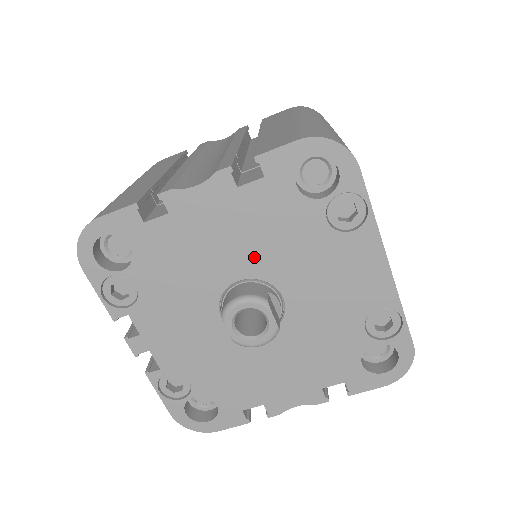
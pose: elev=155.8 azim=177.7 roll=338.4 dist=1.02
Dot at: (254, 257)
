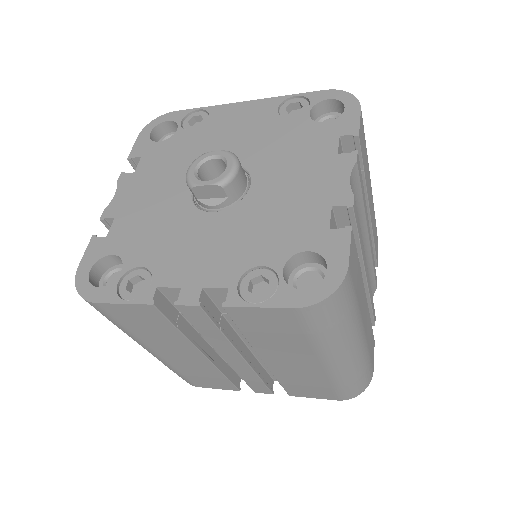
Dot at: (183, 175)
